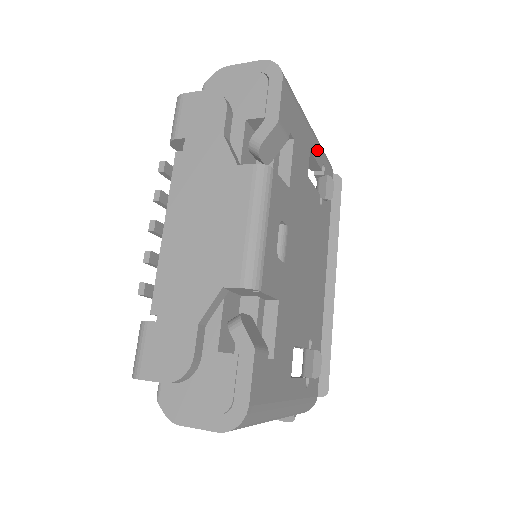
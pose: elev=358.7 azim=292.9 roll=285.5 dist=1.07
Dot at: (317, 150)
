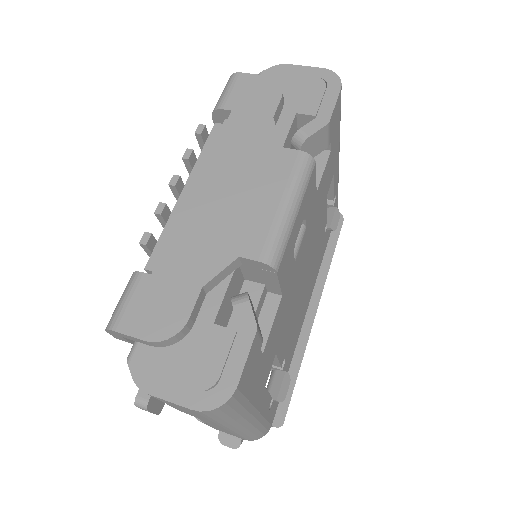
Dot at: (337, 178)
